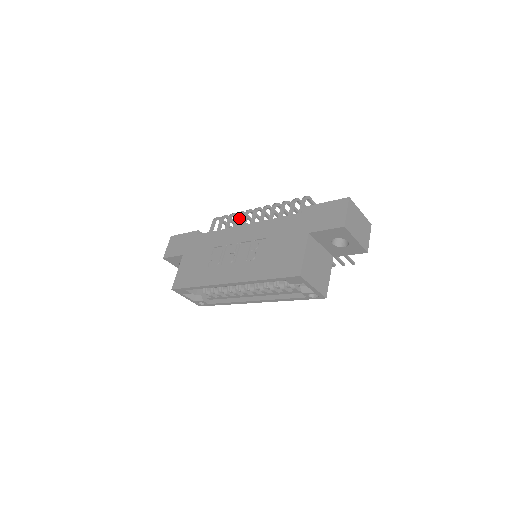
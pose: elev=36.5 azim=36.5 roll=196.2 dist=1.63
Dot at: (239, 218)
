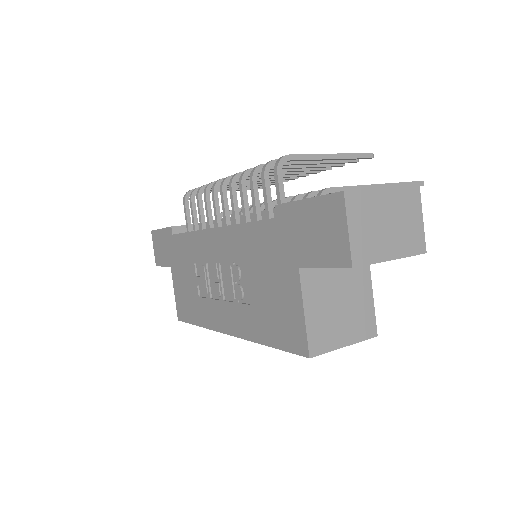
Dot at: occluded
